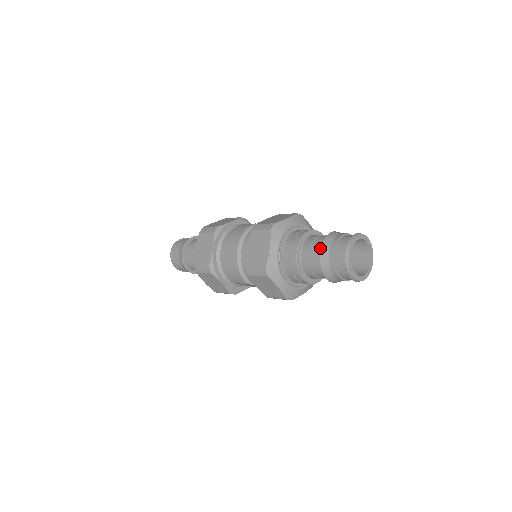
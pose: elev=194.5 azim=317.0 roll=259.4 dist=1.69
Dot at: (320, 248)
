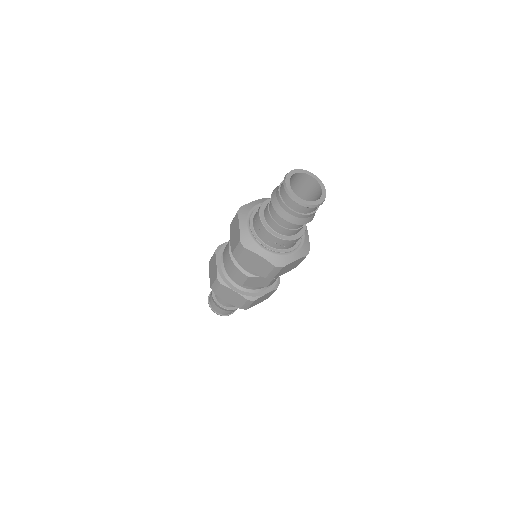
Dot at: occluded
